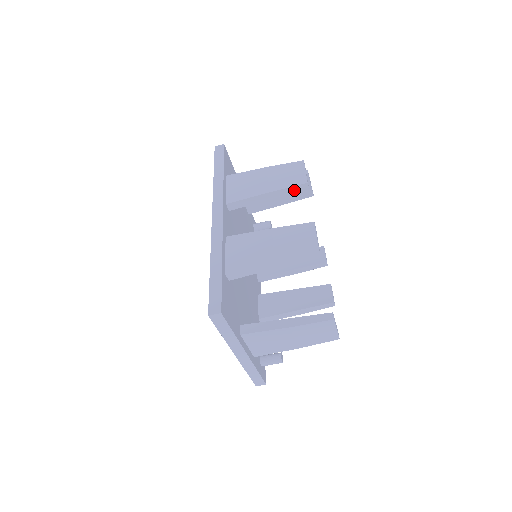
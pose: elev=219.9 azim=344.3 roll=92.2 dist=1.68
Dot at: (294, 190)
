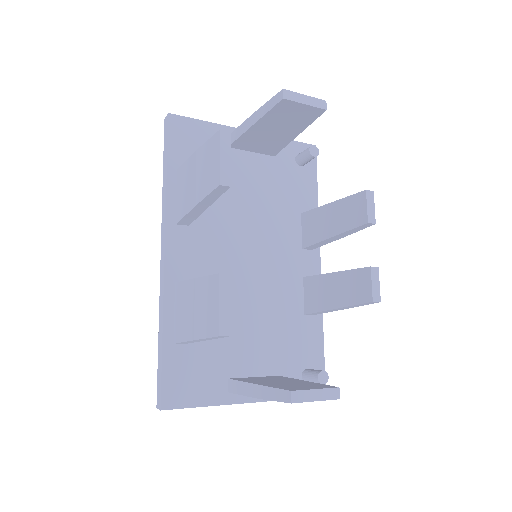
Dot at: (218, 194)
